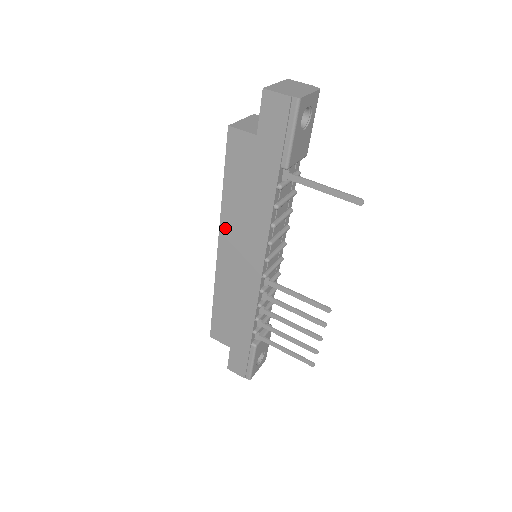
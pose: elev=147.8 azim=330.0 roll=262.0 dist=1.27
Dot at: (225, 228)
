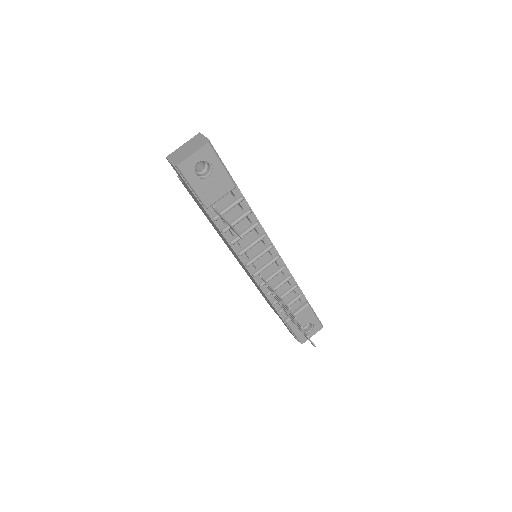
Dot at: (222, 239)
